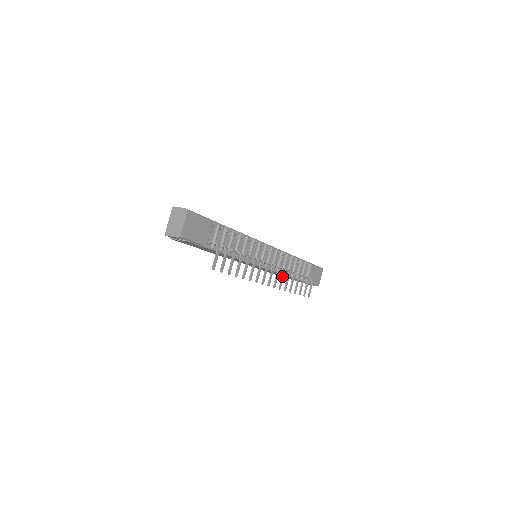
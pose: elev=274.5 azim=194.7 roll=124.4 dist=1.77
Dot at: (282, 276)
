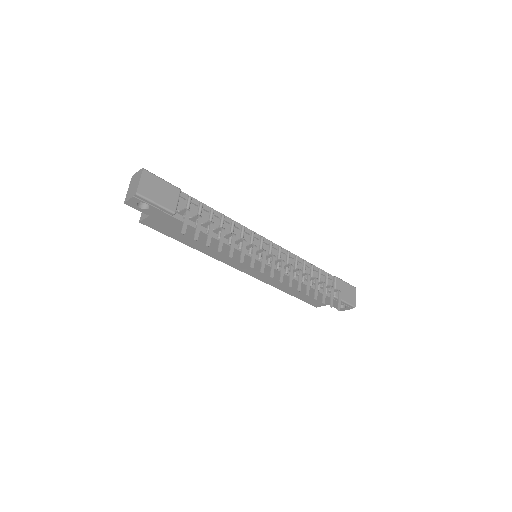
Dot at: (290, 271)
